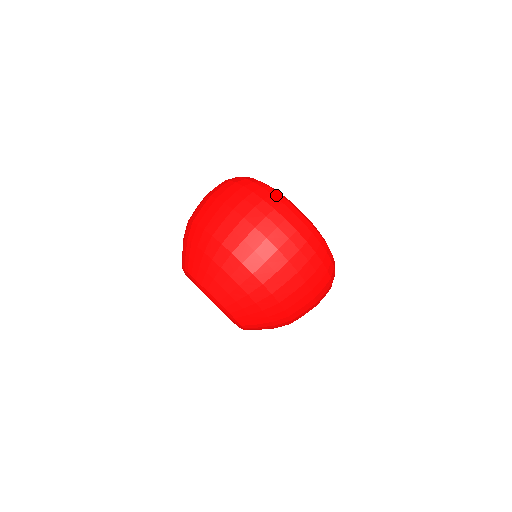
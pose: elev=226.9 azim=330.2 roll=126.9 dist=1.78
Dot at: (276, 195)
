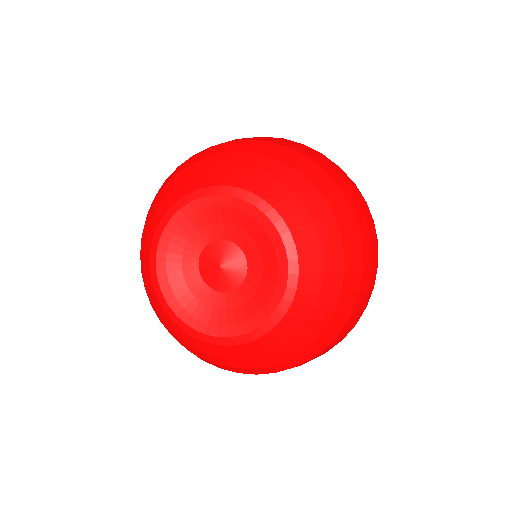
Dot at: occluded
